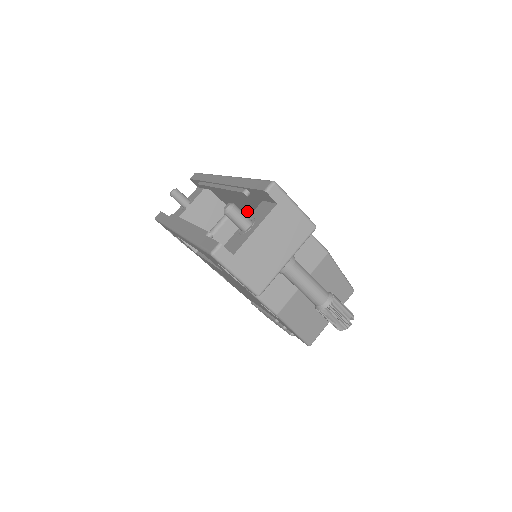
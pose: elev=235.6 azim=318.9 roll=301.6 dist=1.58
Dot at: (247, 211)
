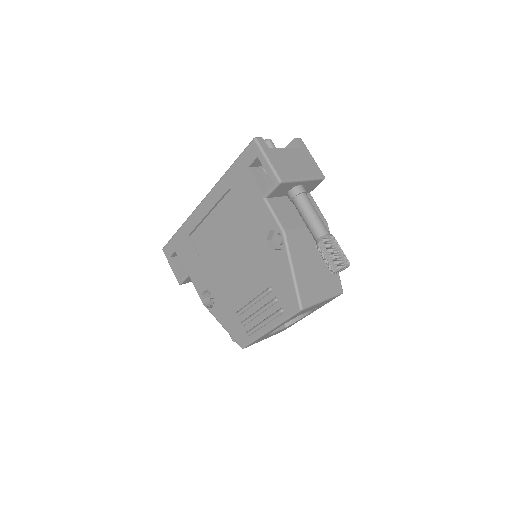
Dot at: occluded
